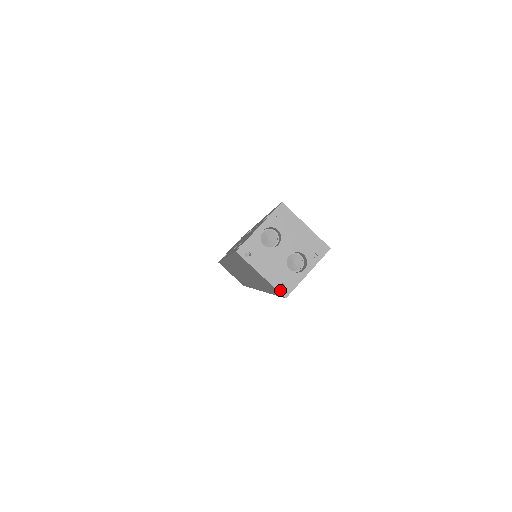
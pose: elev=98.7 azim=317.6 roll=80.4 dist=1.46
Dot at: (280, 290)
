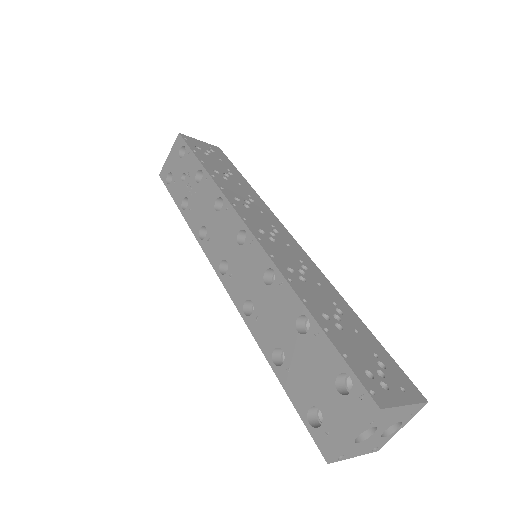
Dot at: (373, 451)
